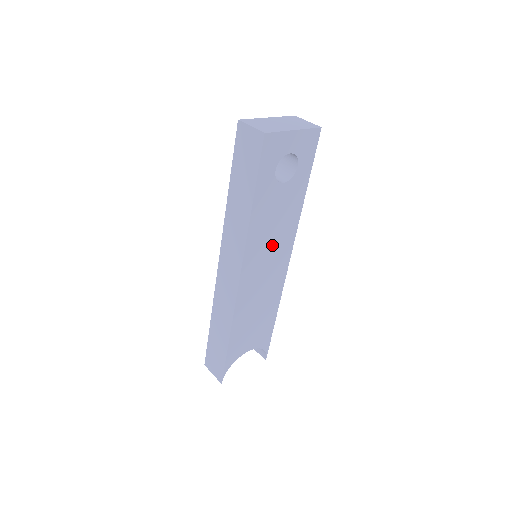
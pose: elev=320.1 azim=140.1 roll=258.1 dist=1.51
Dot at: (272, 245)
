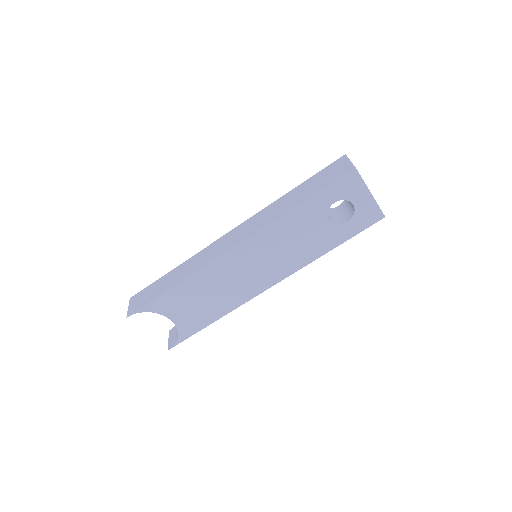
Dot at: (276, 255)
